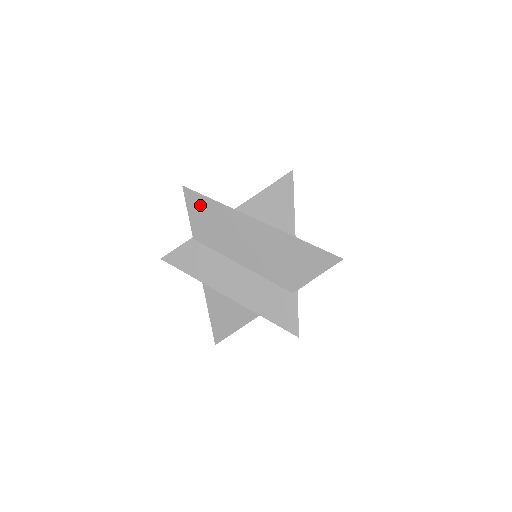
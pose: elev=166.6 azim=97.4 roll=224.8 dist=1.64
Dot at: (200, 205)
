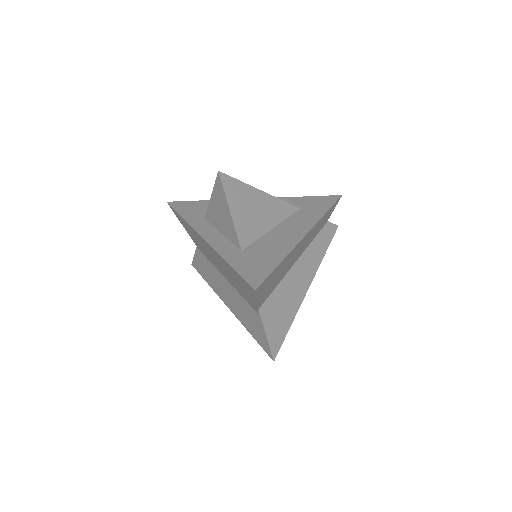
Dot at: (181, 219)
